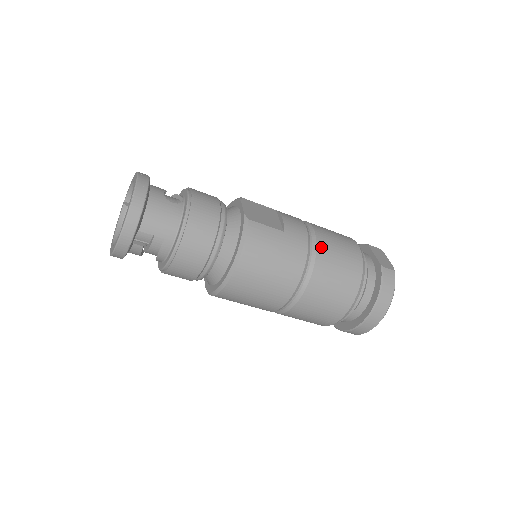
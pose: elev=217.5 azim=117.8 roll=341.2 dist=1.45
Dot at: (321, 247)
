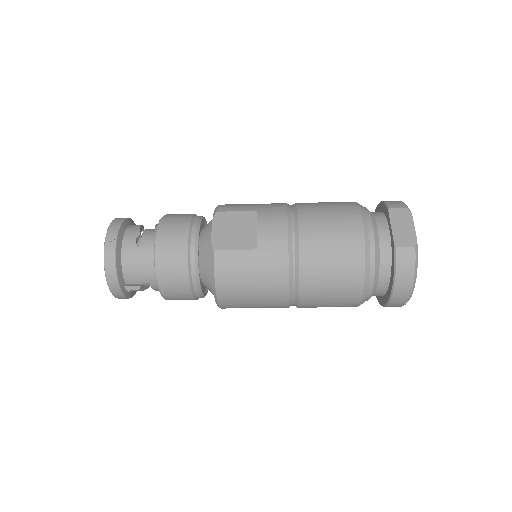
Dot at: (305, 252)
